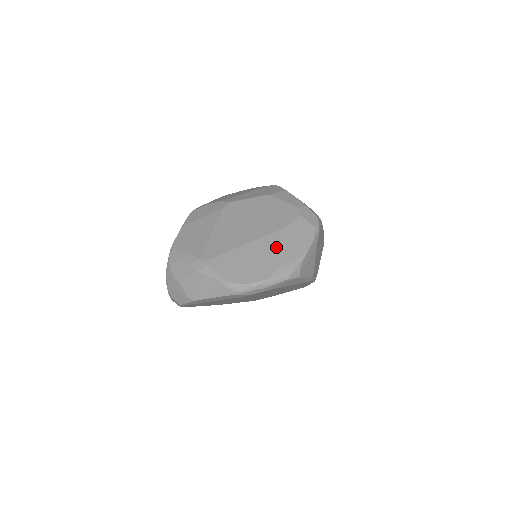
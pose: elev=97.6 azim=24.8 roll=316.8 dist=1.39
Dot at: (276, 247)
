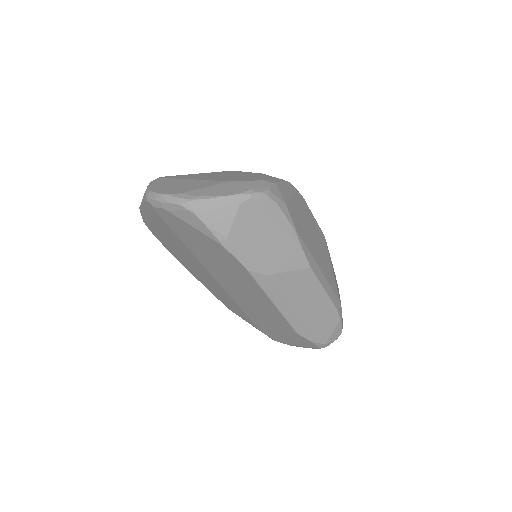
Dot at: (204, 186)
